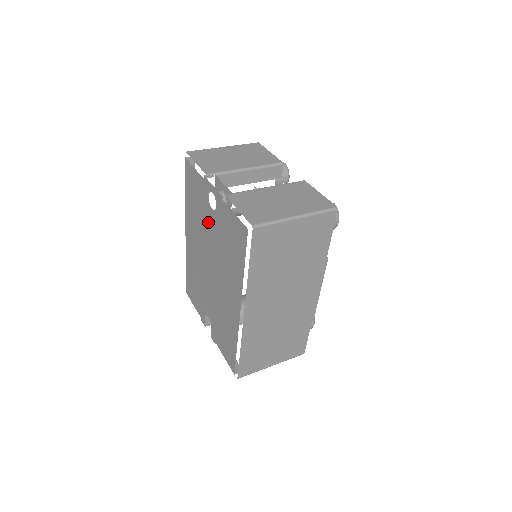
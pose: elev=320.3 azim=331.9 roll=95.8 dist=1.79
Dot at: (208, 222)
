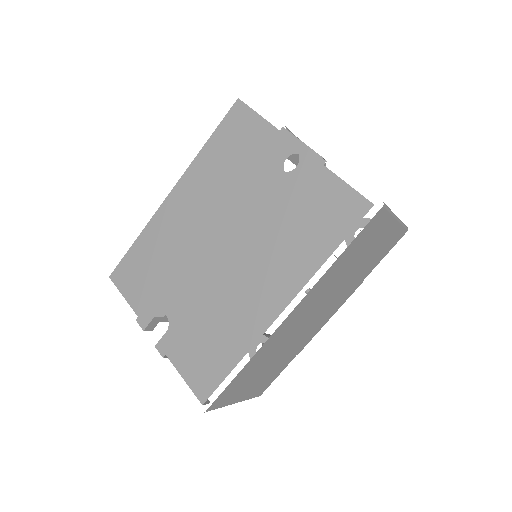
Dot at: (257, 185)
